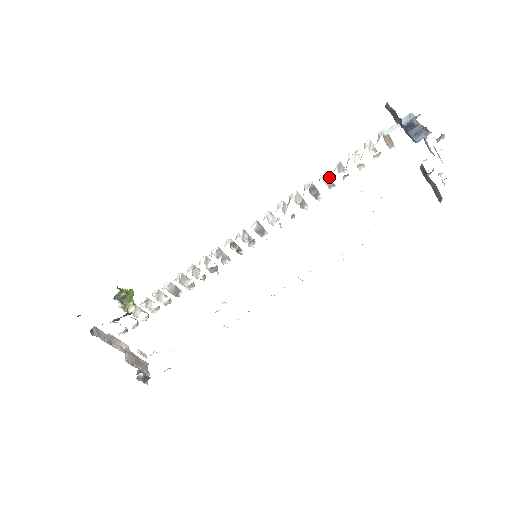
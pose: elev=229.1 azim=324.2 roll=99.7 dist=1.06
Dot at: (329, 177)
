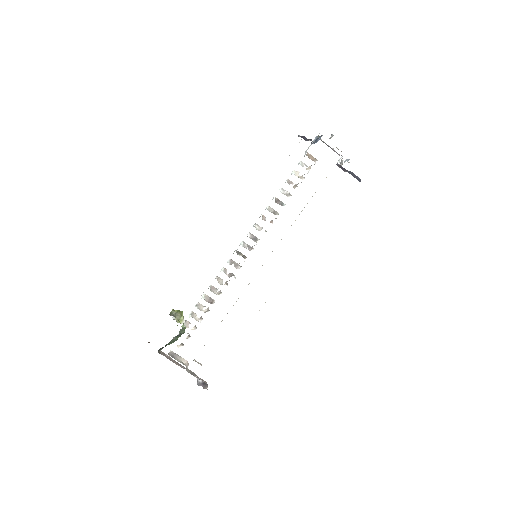
Dot at: (285, 190)
